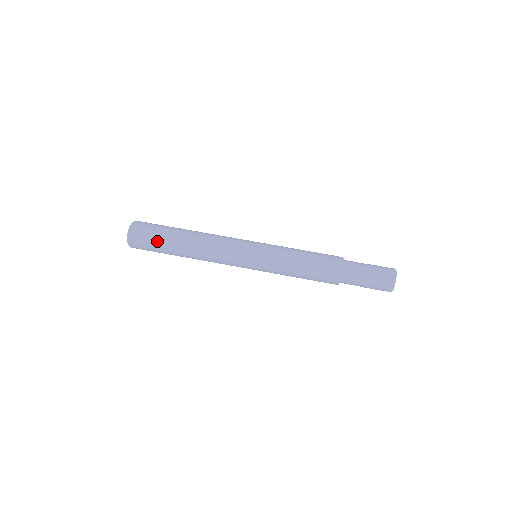
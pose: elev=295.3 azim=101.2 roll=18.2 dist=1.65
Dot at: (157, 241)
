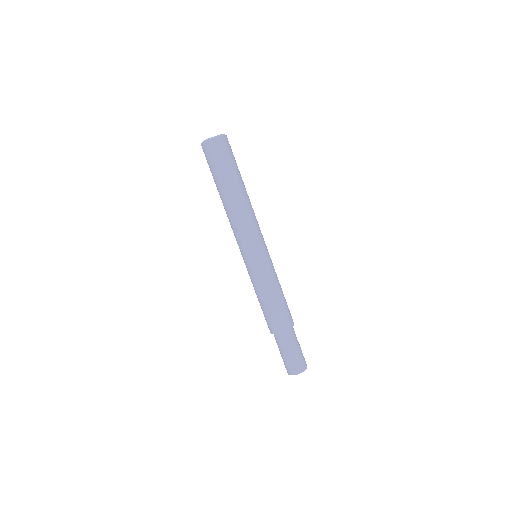
Dot at: (226, 166)
